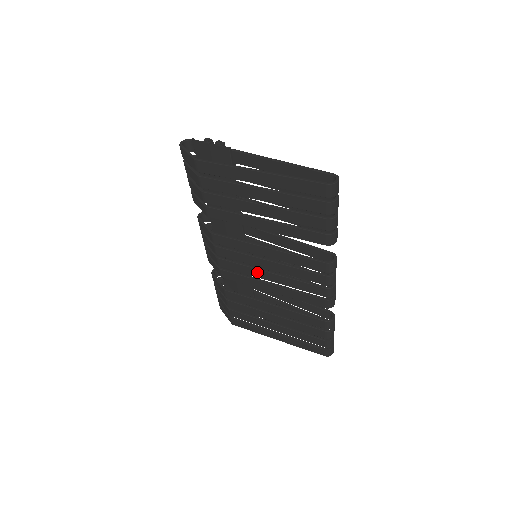
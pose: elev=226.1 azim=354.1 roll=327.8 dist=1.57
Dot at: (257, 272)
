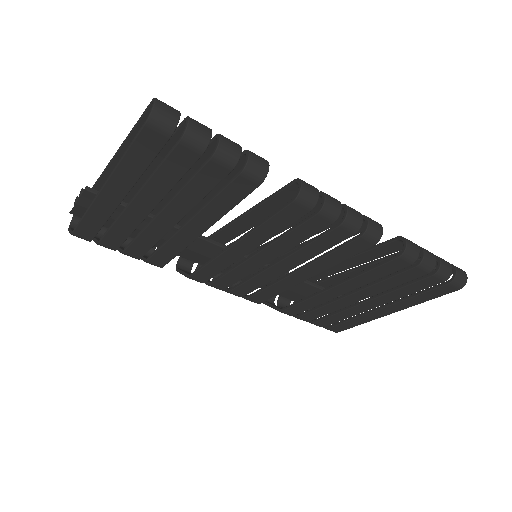
Dot at: (268, 273)
